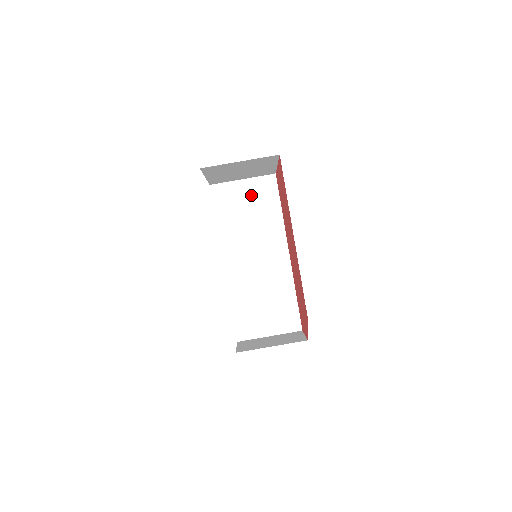
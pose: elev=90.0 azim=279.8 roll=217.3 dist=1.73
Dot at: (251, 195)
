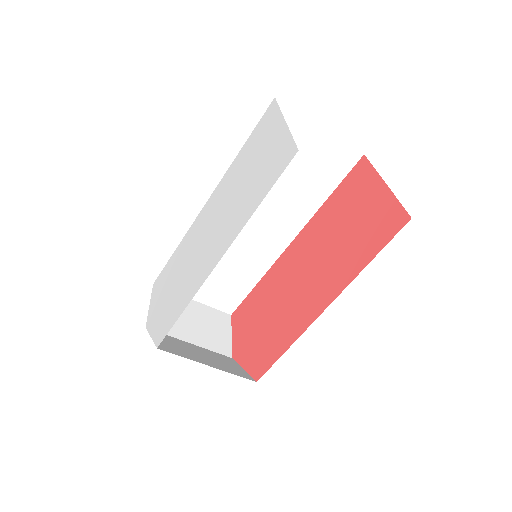
Dot at: (312, 154)
